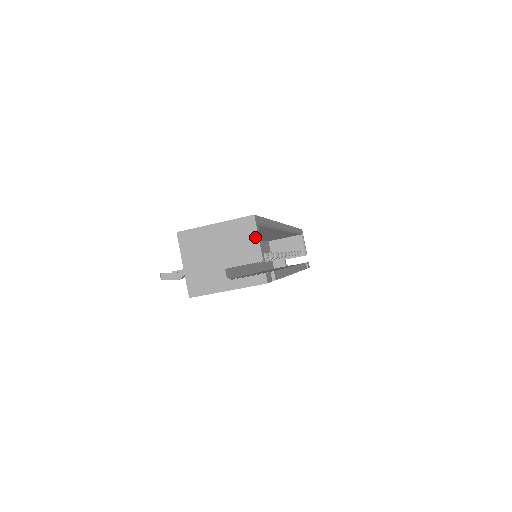
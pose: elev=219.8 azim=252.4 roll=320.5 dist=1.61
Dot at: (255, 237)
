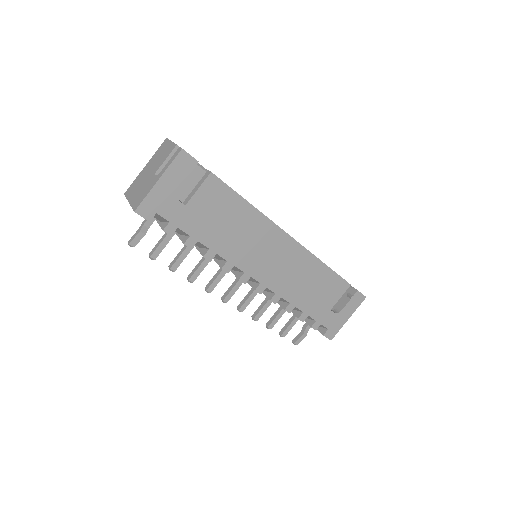
Dot at: (169, 143)
